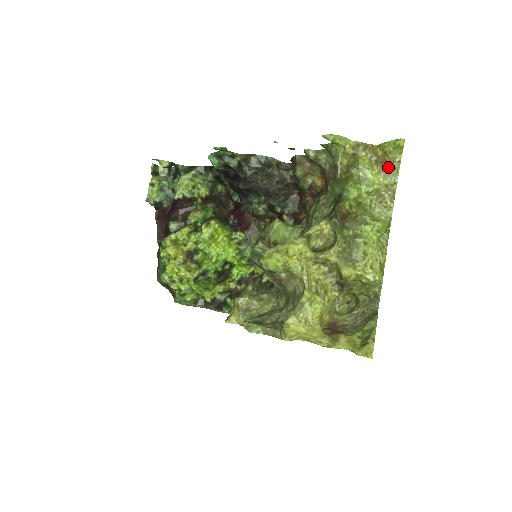
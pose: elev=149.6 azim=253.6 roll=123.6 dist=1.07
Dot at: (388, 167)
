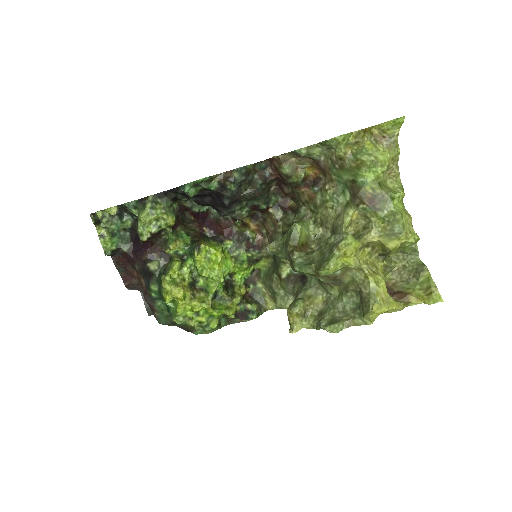
Dot at: (389, 142)
